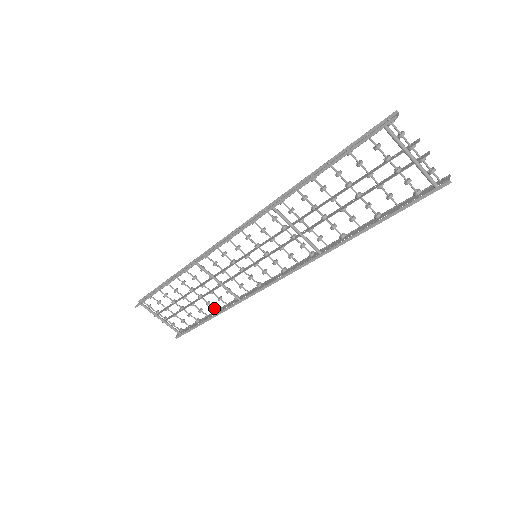
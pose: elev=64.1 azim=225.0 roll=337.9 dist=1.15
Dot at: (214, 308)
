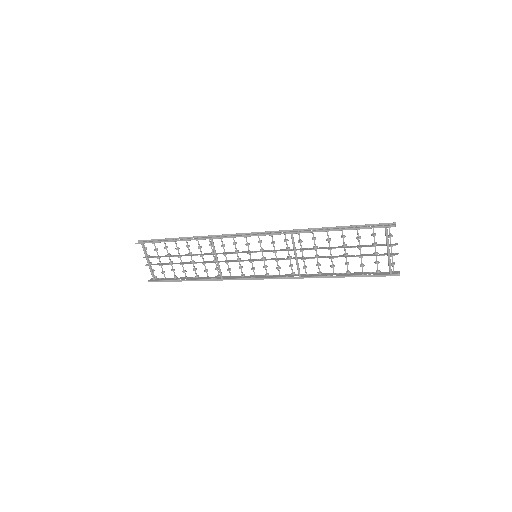
Dot at: (196, 275)
